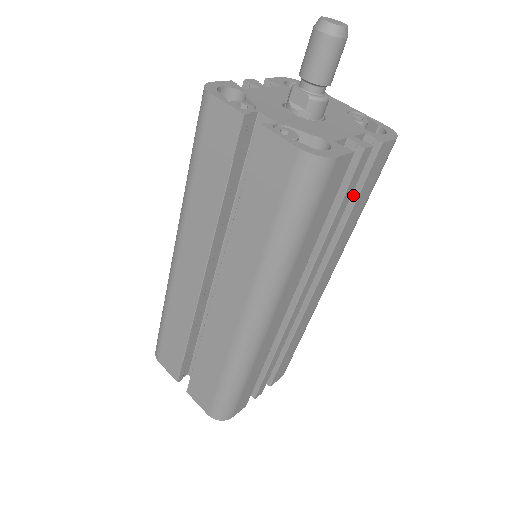
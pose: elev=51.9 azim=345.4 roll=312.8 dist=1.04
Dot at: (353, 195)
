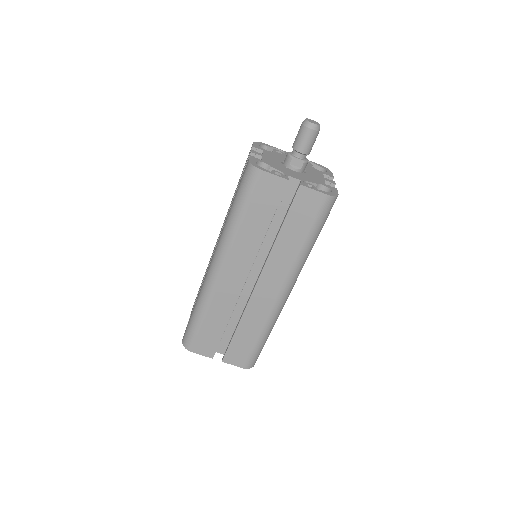
Dot at: occluded
